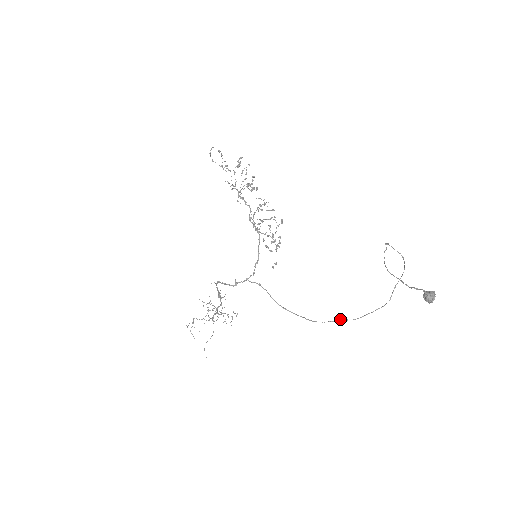
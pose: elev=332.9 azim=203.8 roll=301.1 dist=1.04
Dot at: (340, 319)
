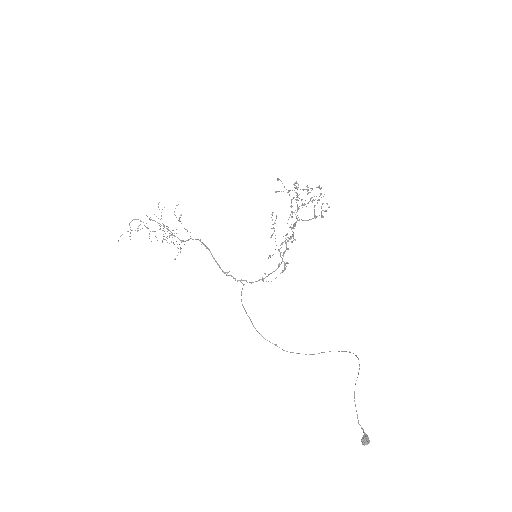
Dot at: (276, 345)
